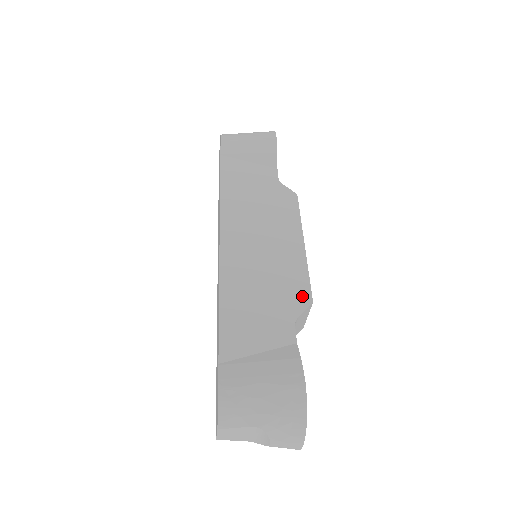
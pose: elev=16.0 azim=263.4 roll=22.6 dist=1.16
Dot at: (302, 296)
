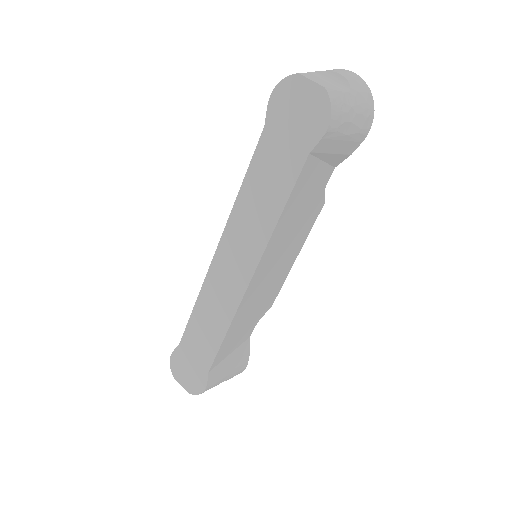
Dot at: (270, 304)
